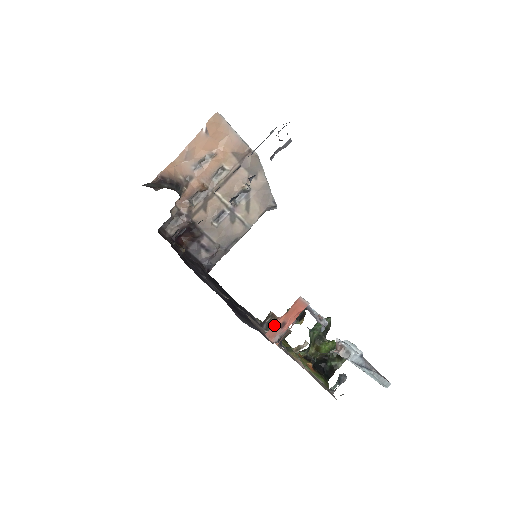
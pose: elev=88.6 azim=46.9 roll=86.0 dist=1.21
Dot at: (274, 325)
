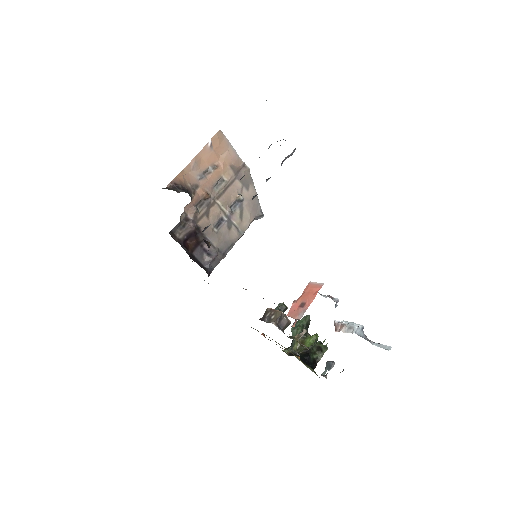
Dot at: (293, 307)
